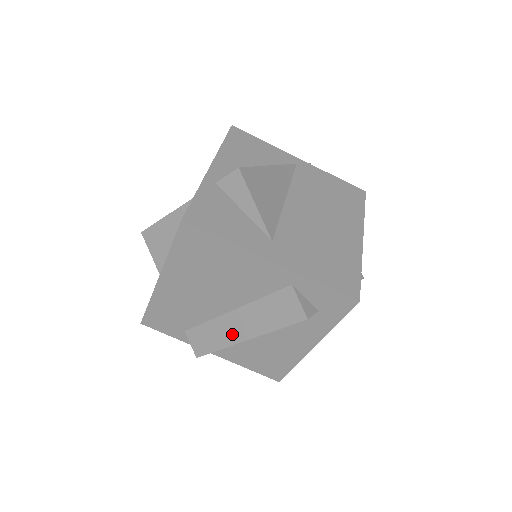
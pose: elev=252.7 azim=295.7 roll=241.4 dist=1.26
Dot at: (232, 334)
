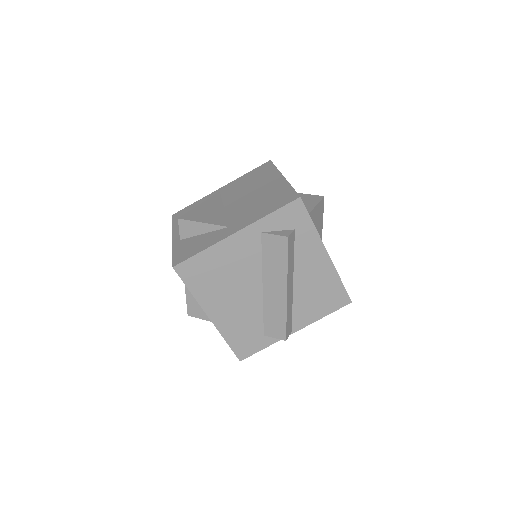
Dot at: (279, 300)
